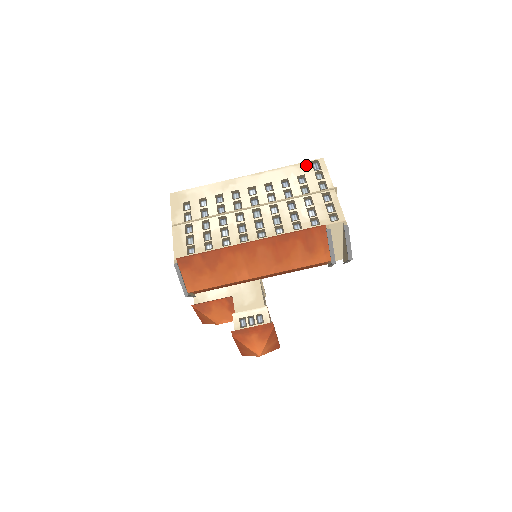
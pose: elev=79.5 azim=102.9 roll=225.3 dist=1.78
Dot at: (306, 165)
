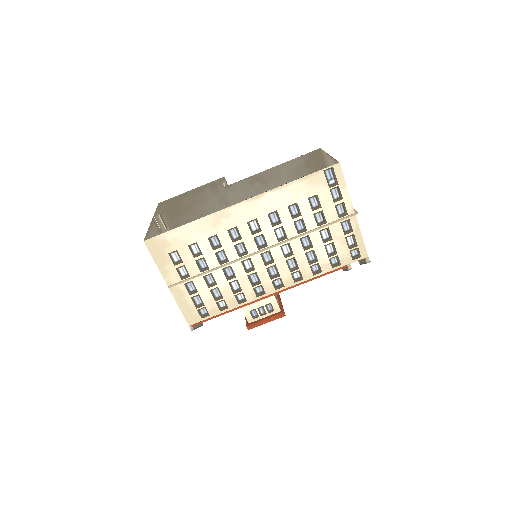
Dot at: (318, 178)
